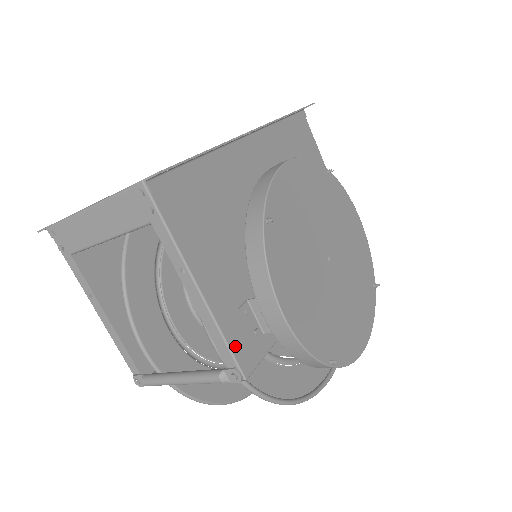
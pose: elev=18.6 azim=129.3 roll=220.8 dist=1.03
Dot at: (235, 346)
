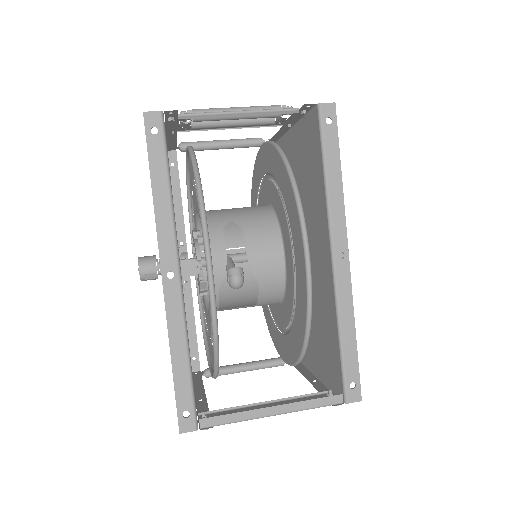
Dot at: occluded
